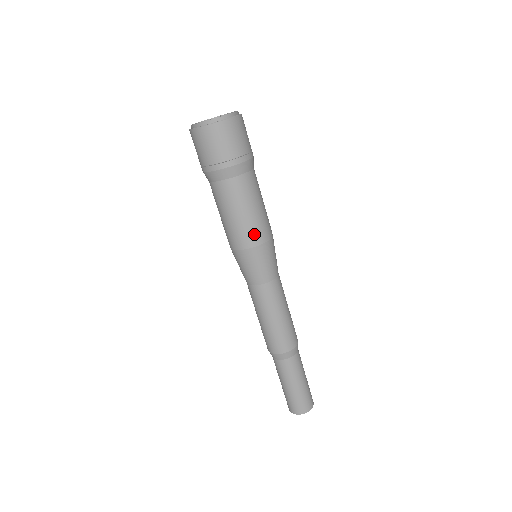
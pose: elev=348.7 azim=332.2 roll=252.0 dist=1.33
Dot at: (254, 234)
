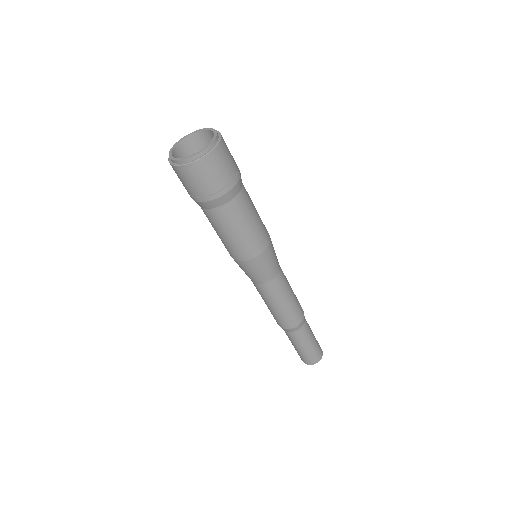
Dot at: (238, 252)
